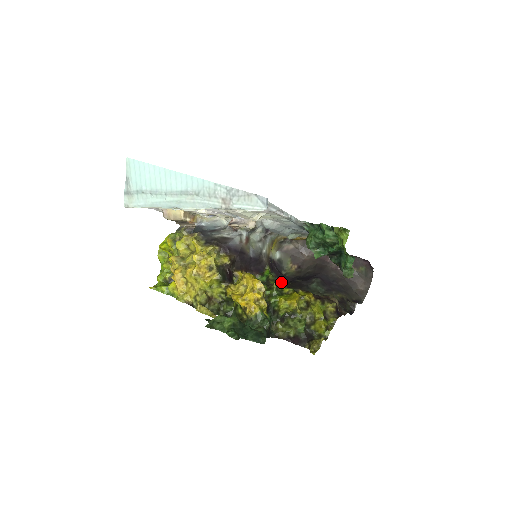
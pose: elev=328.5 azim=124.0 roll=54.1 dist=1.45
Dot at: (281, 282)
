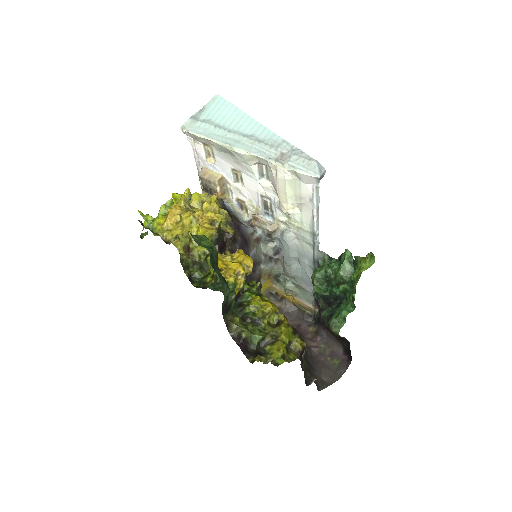
Dot at: occluded
